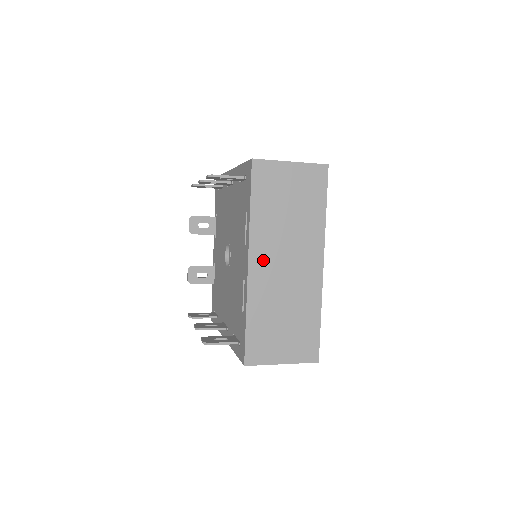
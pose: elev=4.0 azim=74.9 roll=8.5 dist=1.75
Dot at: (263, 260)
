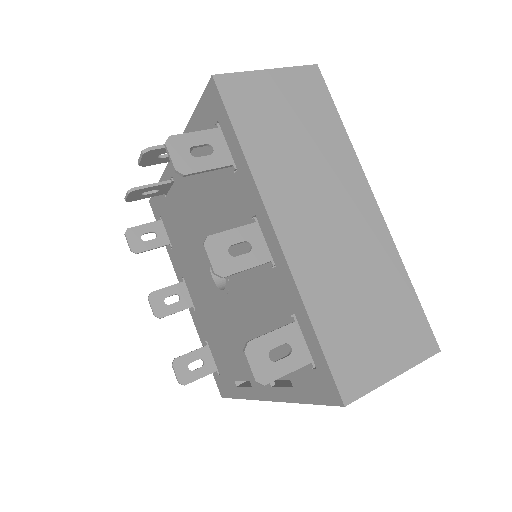
Dot at: occluded
